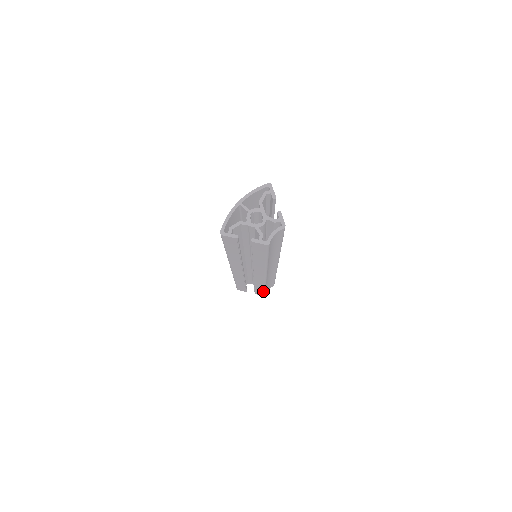
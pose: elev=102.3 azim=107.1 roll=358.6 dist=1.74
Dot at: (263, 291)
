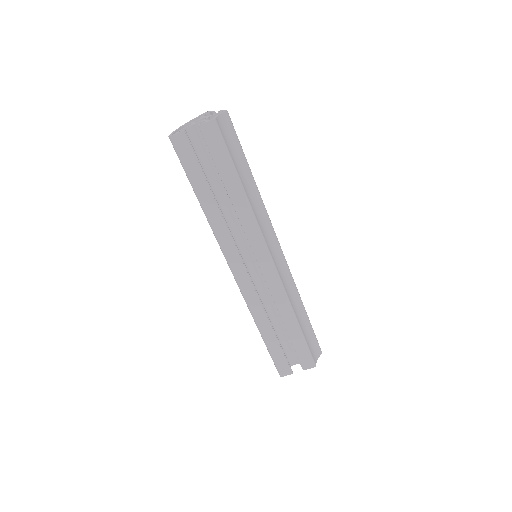
Dot at: (303, 341)
